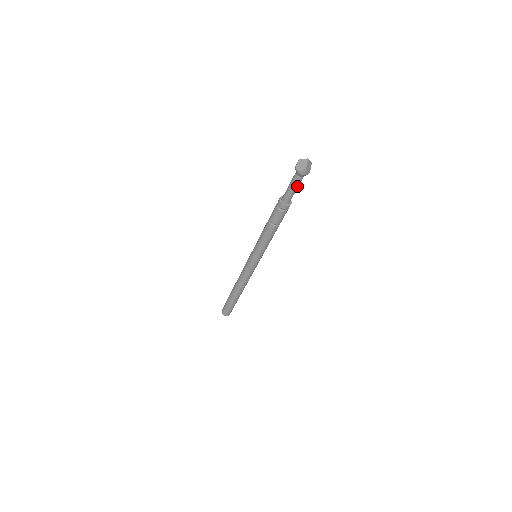
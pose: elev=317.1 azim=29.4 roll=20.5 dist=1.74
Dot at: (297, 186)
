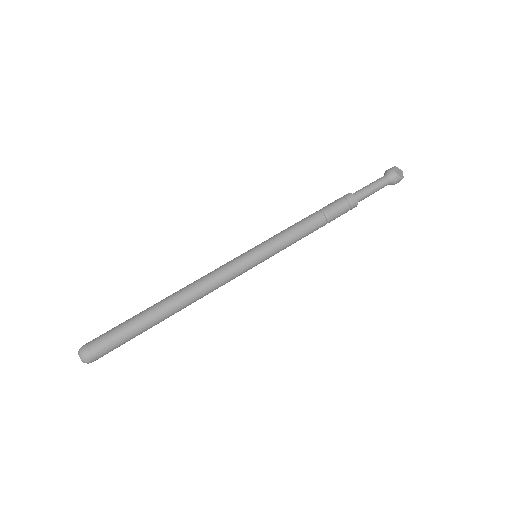
Dot at: (378, 190)
